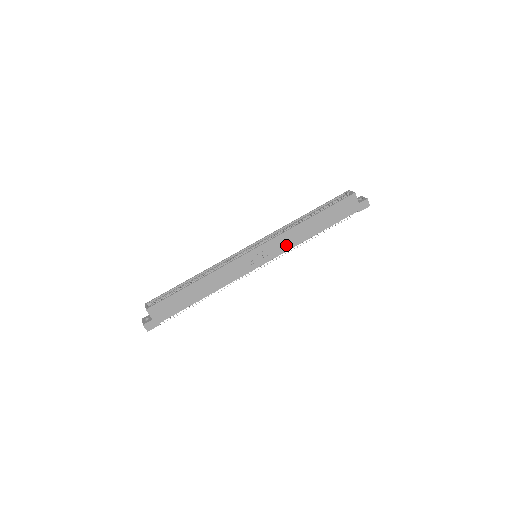
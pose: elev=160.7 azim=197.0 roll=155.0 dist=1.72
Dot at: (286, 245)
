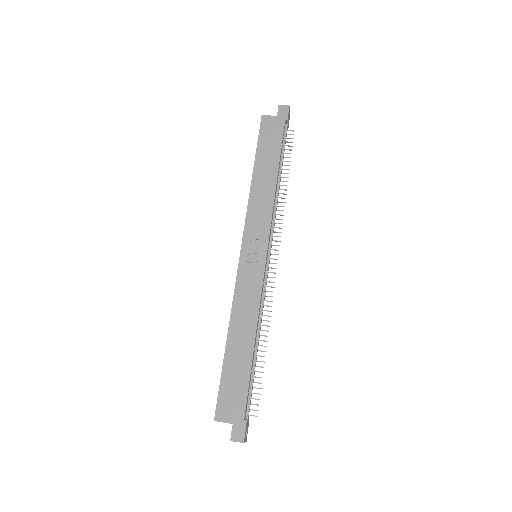
Dot at: (264, 214)
